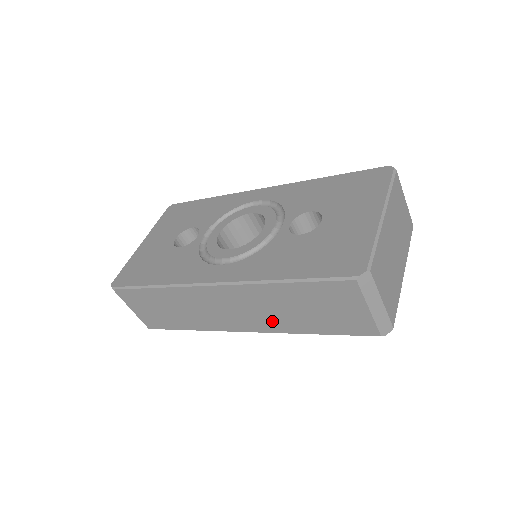
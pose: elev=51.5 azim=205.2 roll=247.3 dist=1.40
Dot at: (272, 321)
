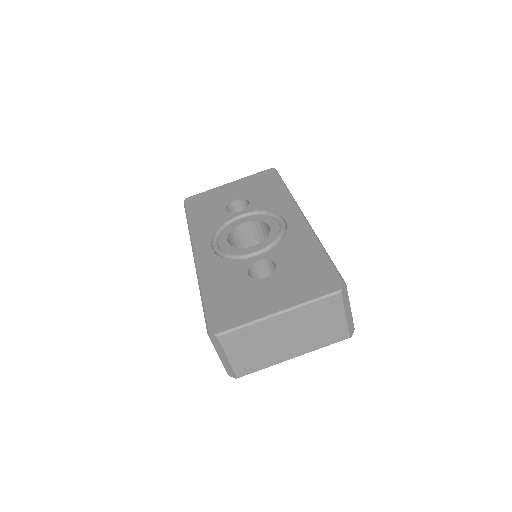
Dot at: occluded
